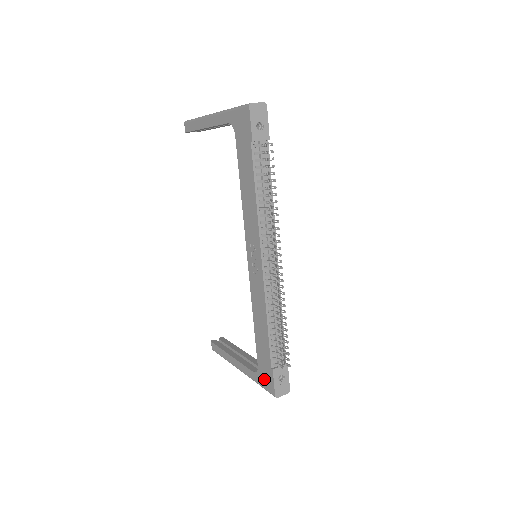
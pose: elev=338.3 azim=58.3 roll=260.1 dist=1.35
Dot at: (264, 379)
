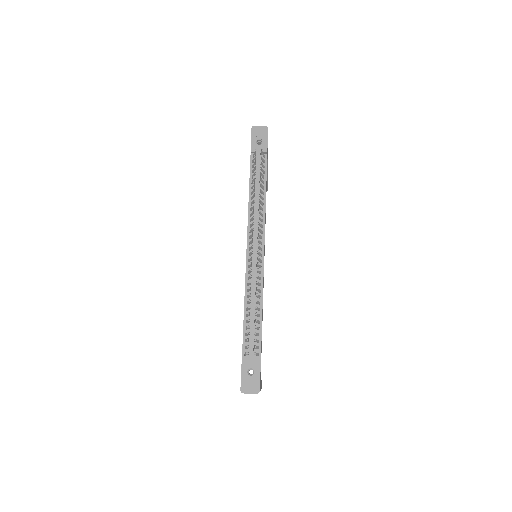
Dot at: occluded
